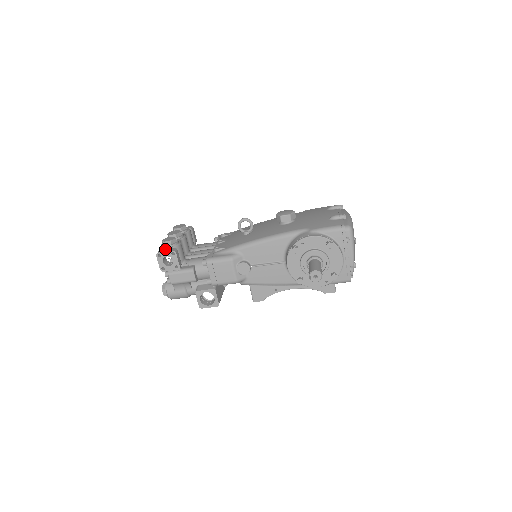
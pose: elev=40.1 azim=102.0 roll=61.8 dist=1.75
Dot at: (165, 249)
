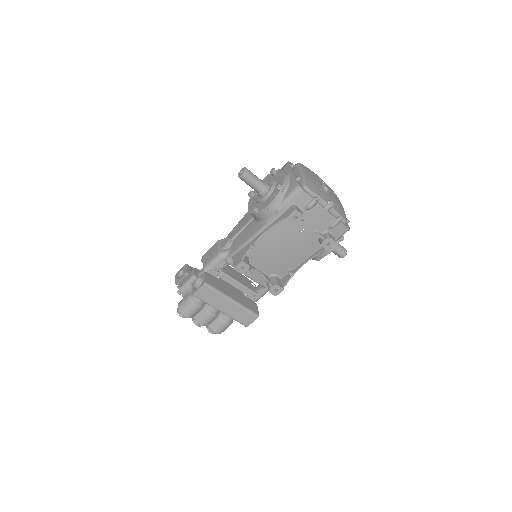
Dot at: occluded
